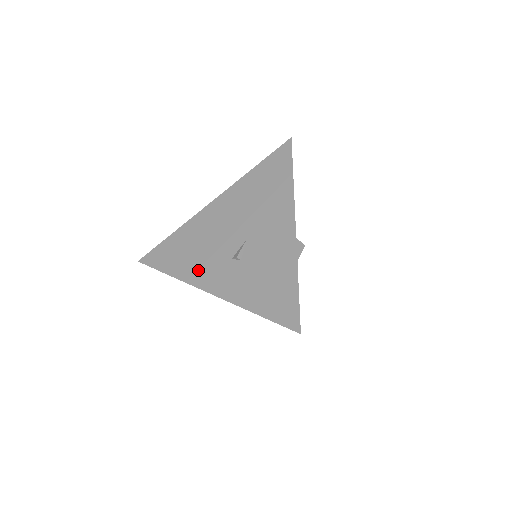
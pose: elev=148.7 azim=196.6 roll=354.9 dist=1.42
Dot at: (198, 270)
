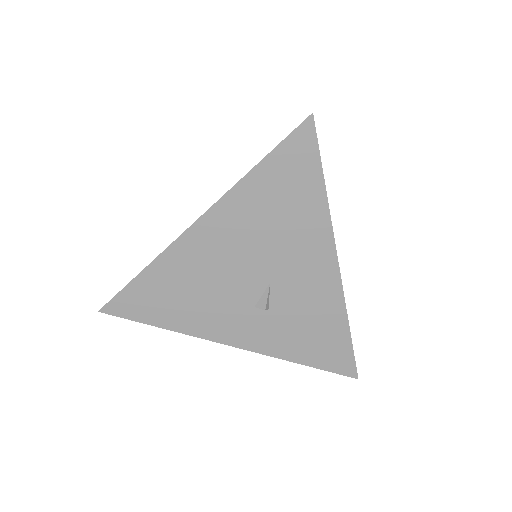
Dot at: (208, 322)
